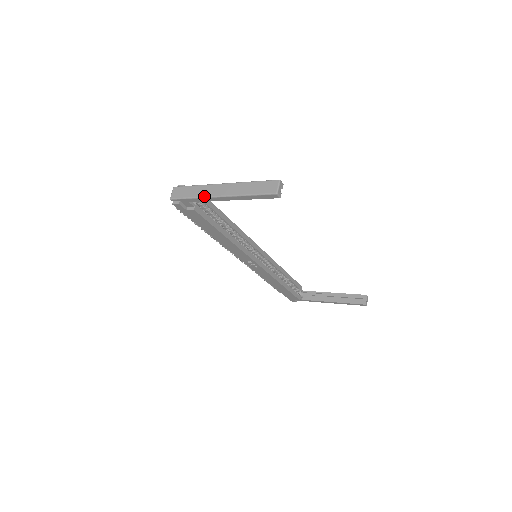
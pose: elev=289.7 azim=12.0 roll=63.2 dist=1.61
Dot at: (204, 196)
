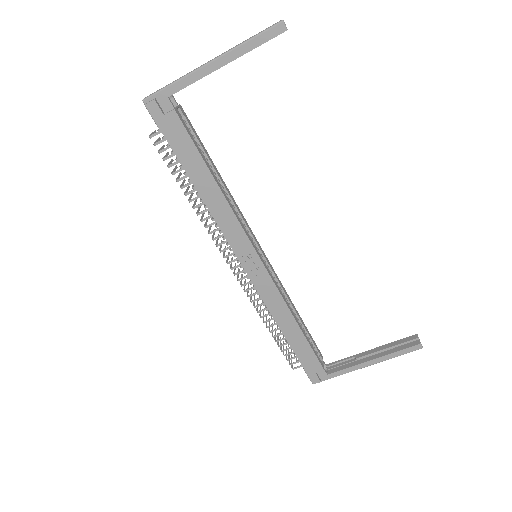
Dot at: (188, 73)
